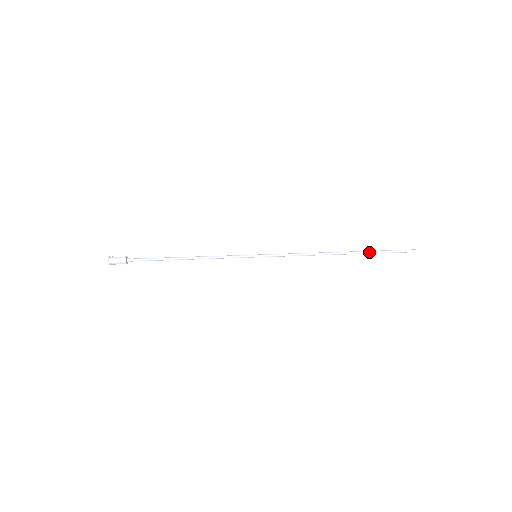
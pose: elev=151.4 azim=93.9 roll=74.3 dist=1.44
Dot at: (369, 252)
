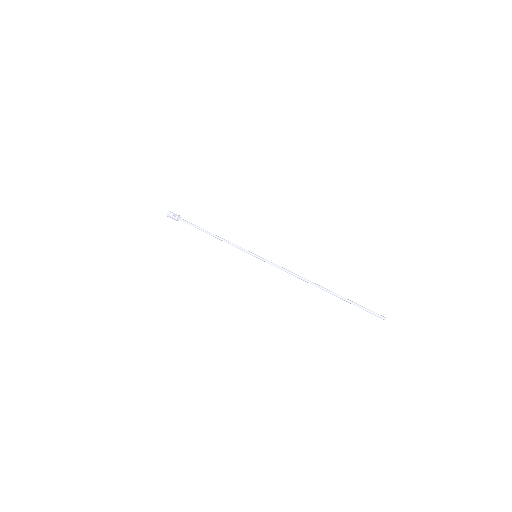
Dot at: (342, 299)
